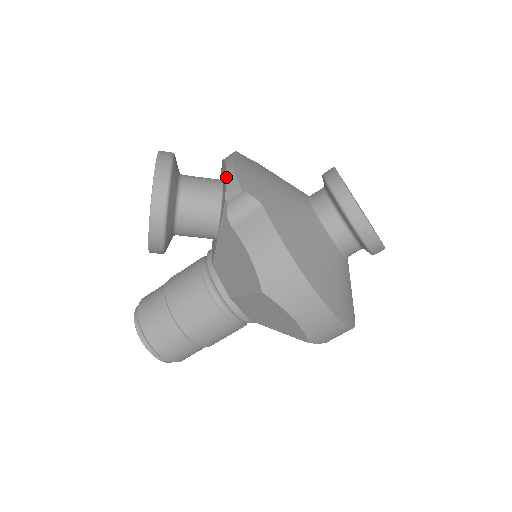
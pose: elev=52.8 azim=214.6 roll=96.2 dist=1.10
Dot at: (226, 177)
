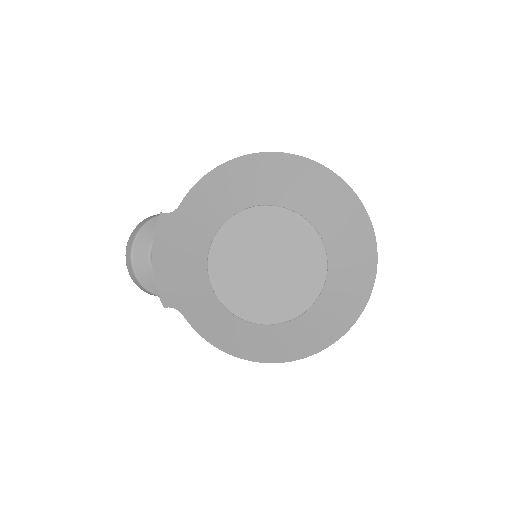
Dot at: occluded
